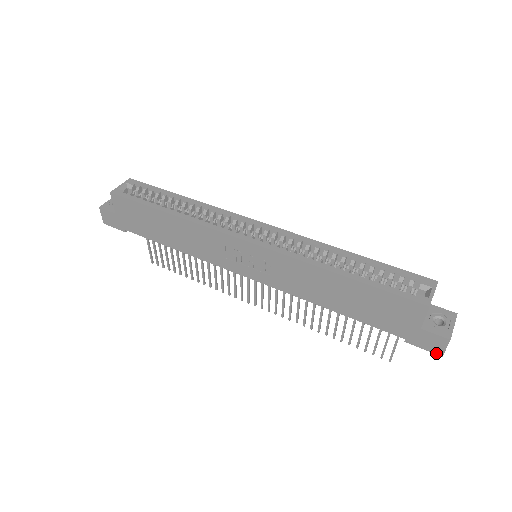
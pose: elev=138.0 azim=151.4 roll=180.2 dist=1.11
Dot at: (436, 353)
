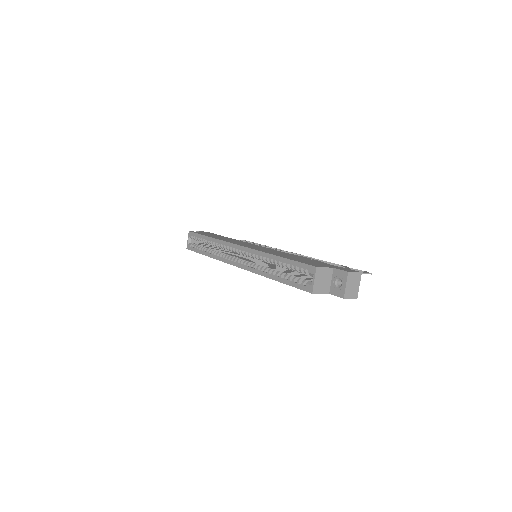
Dot at: (353, 298)
